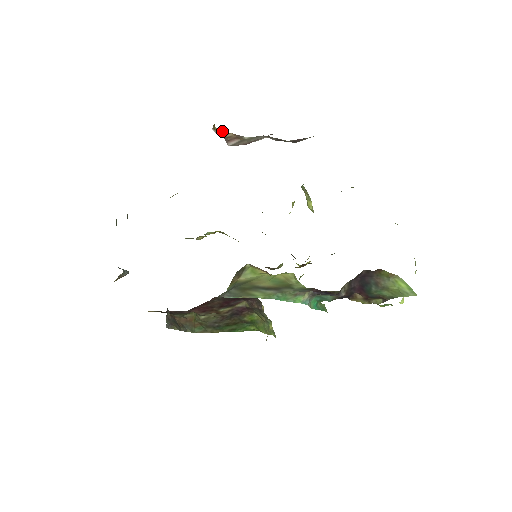
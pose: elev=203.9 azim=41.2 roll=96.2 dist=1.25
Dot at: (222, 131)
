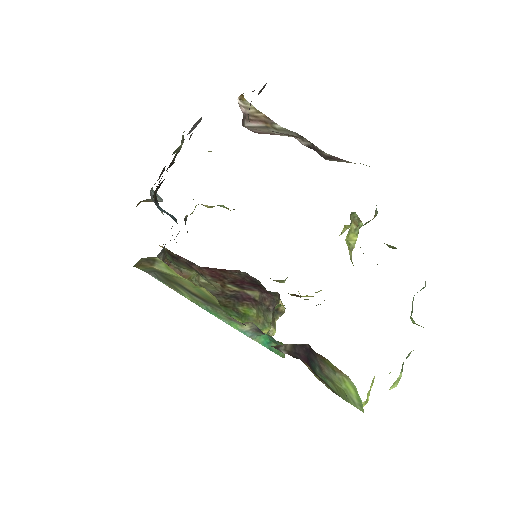
Dot at: (253, 106)
